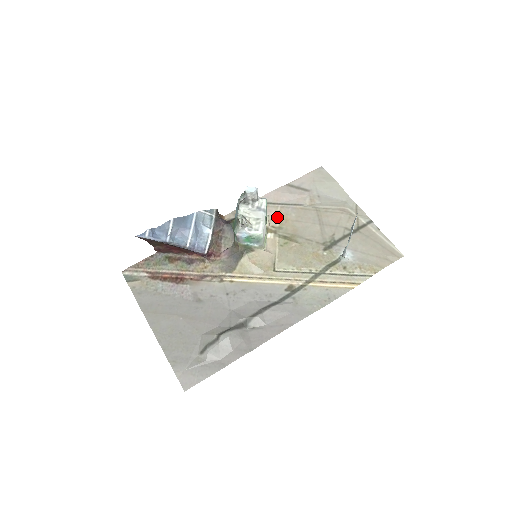
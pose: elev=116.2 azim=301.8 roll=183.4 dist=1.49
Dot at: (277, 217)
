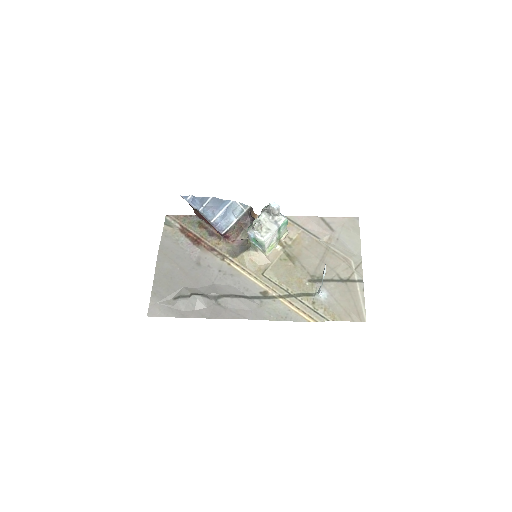
Dot at: (294, 237)
